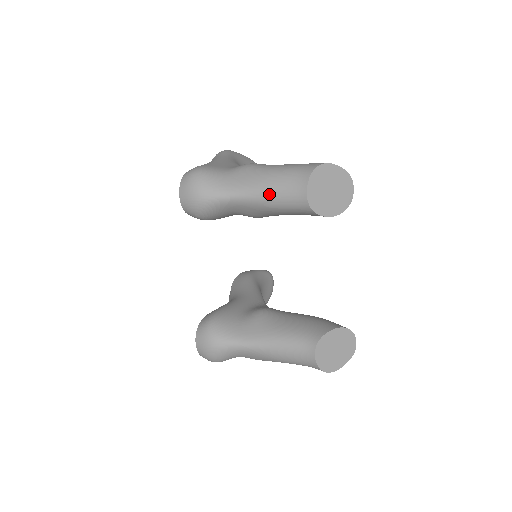
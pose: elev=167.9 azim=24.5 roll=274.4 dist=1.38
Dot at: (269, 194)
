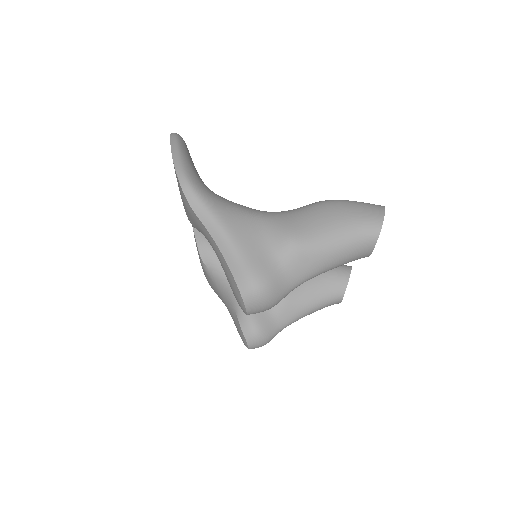
Dot at: (335, 267)
